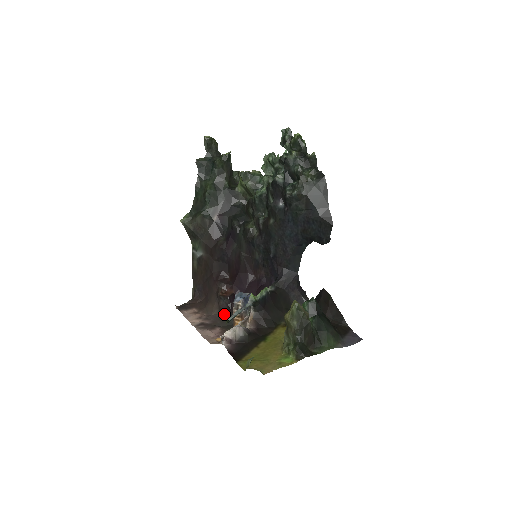
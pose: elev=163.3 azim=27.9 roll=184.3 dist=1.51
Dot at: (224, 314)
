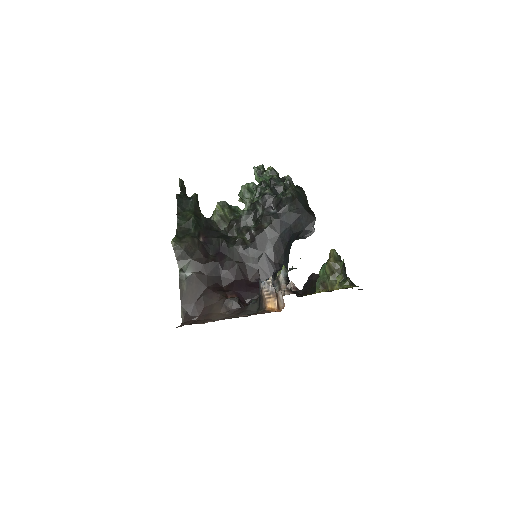
Dot at: occluded
